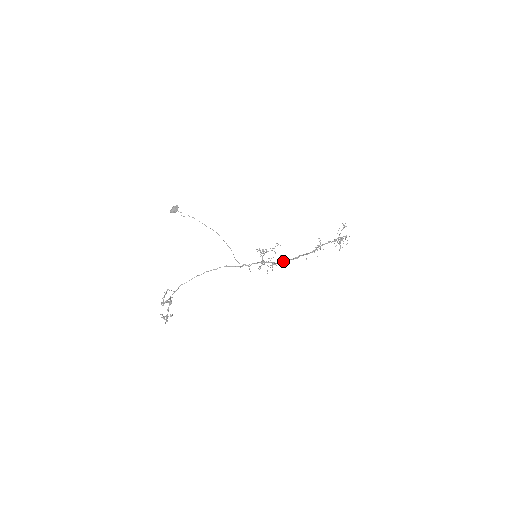
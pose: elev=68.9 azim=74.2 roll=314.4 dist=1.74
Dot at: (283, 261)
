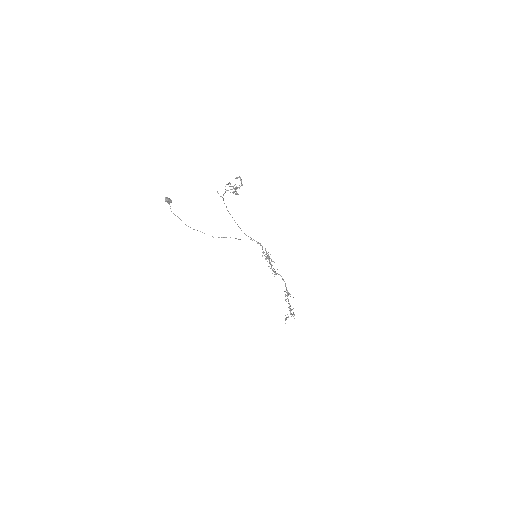
Dot at: (277, 273)
